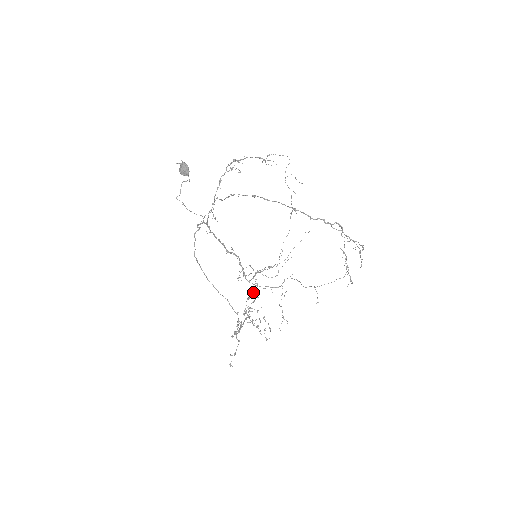
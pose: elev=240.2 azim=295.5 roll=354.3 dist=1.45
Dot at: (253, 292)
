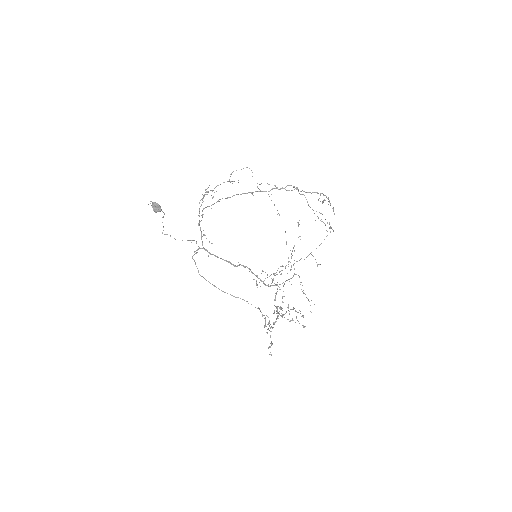
Dot at: (276, 293)
